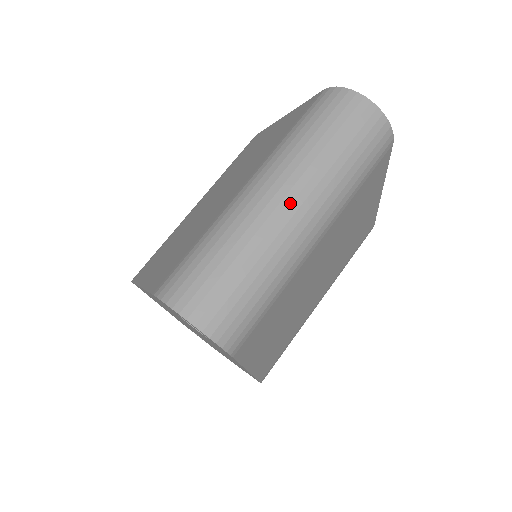
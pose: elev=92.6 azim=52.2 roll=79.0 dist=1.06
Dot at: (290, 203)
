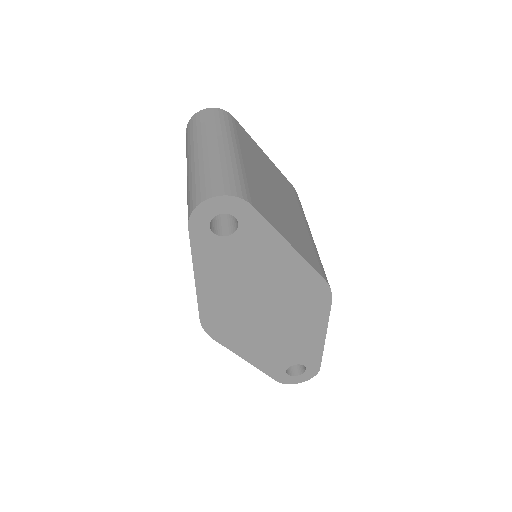
Dot at: (207, 146)
